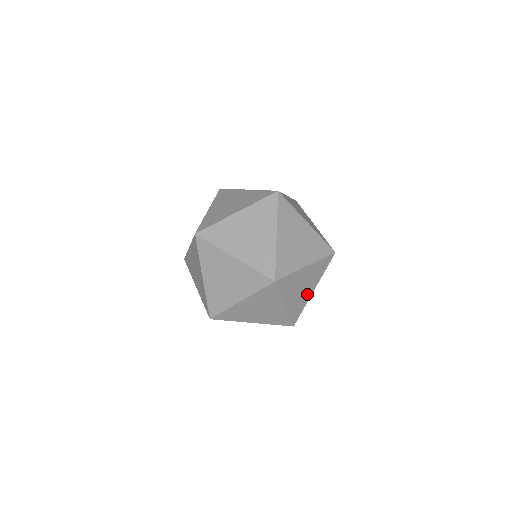
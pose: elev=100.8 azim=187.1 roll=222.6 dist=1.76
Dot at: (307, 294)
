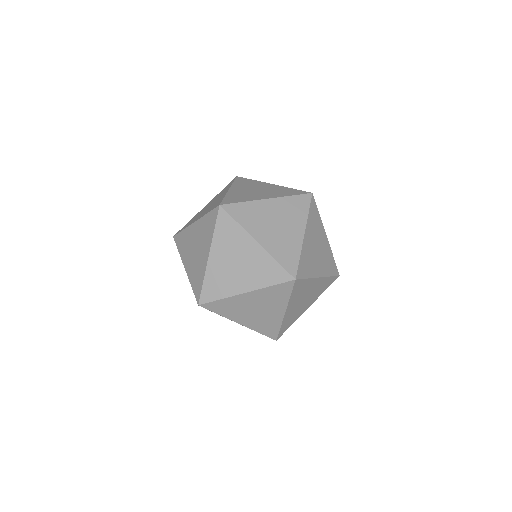
Dot at: (317, 284)
